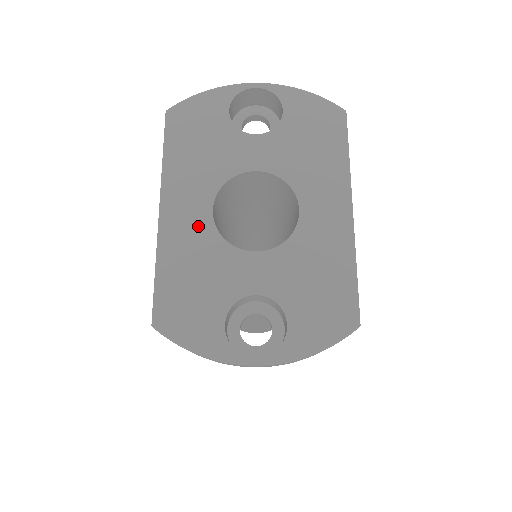
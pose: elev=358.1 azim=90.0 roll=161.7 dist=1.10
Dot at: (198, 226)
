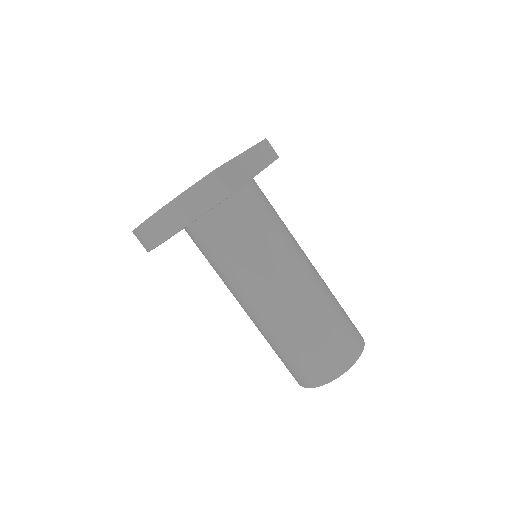
Dot at: occluded
